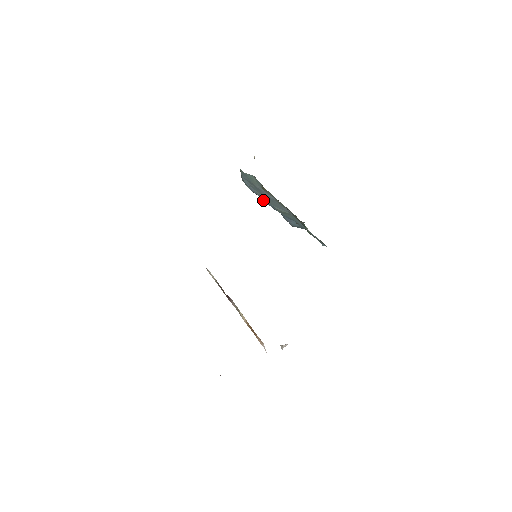
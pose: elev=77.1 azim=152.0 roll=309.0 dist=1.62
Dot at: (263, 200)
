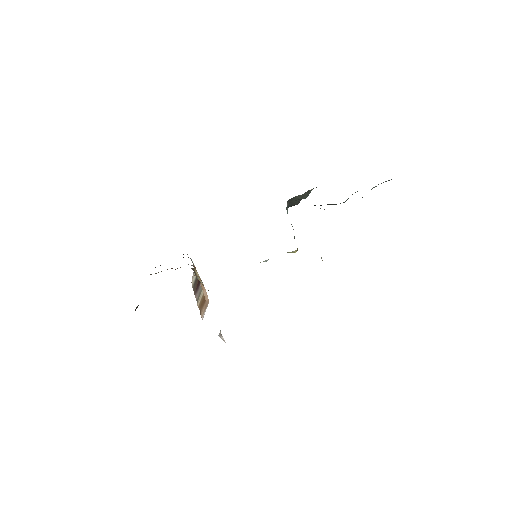
Dot at: occluded
